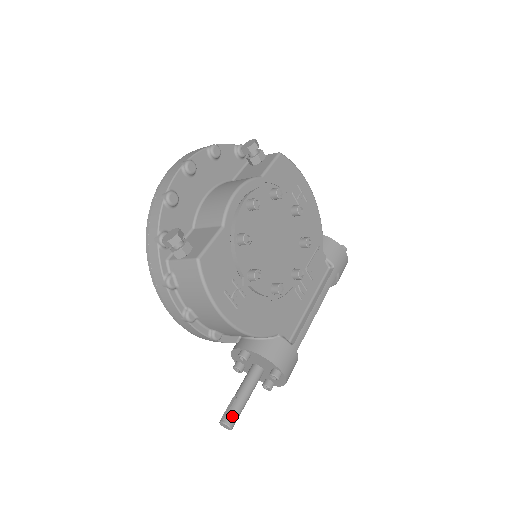
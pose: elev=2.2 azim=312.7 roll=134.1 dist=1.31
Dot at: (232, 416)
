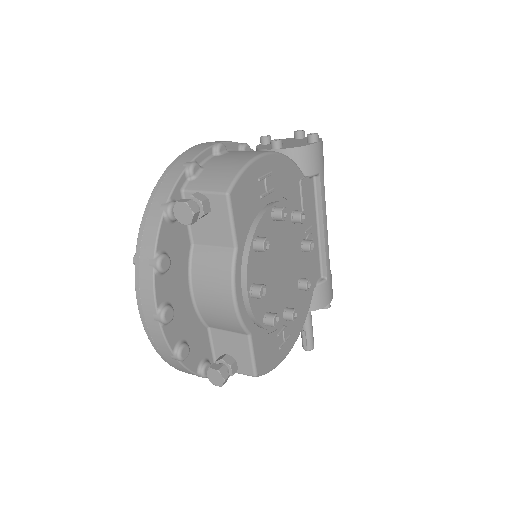
Dot at: (311, 344)
